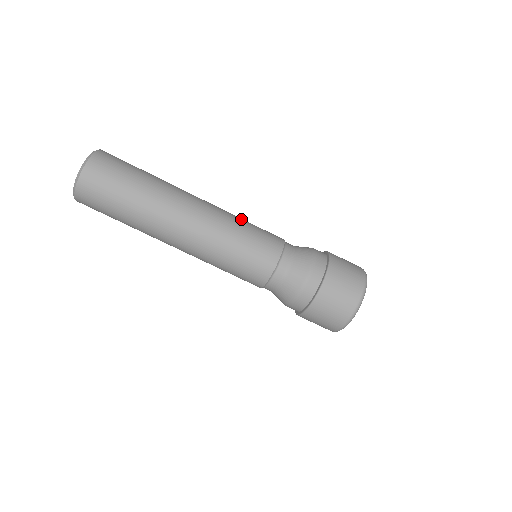
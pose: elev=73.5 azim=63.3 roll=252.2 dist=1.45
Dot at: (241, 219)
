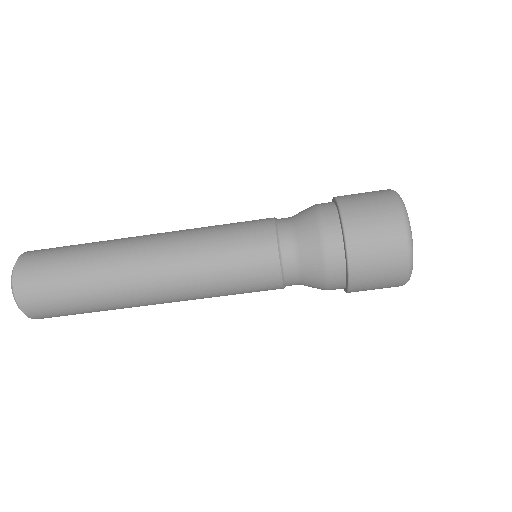
Dot at: (211, 261)
